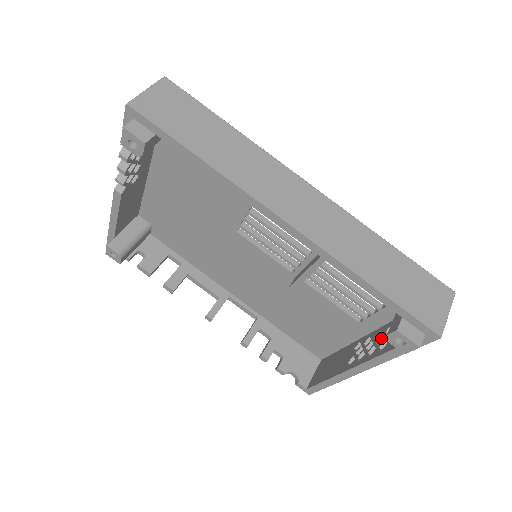
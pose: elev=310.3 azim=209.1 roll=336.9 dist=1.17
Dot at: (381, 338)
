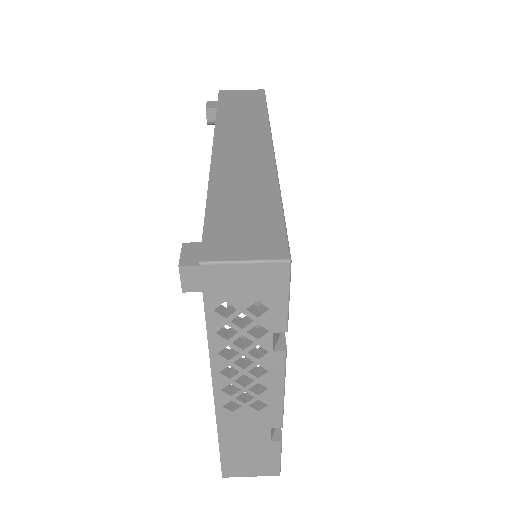
Dot at: occluded
